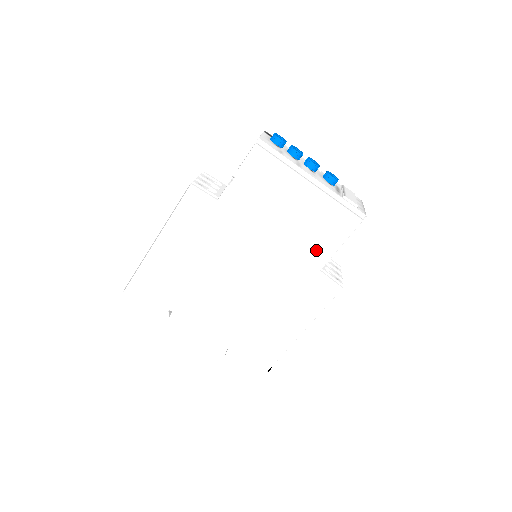
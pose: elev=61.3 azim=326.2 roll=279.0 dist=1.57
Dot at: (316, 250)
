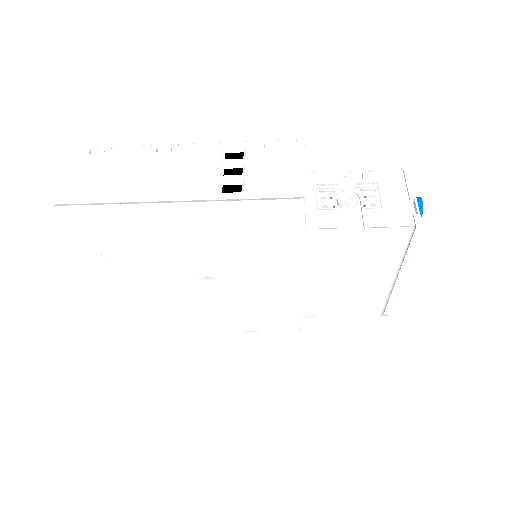
Dot at: (322, 308)
